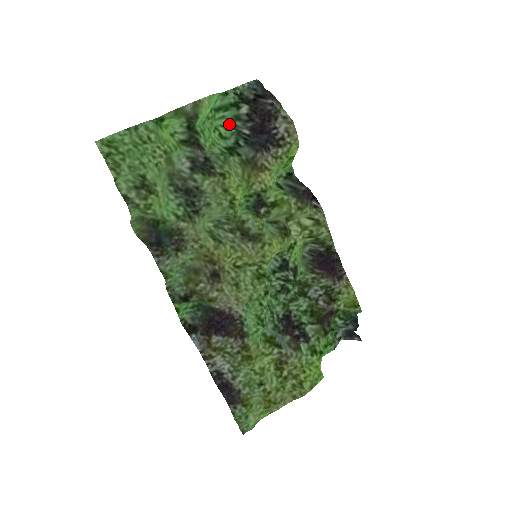
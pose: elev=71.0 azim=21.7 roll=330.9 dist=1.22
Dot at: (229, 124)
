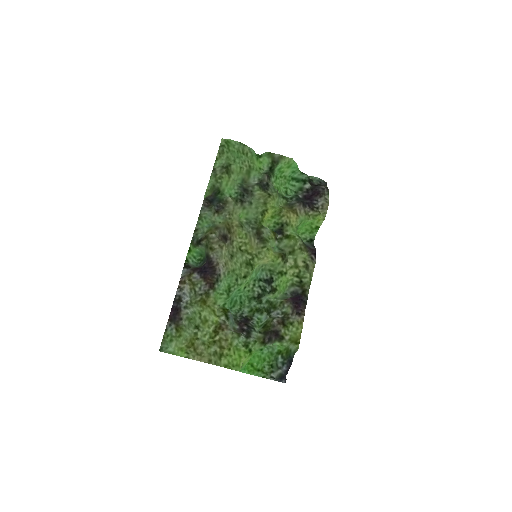
Dot at: (295, 191)
